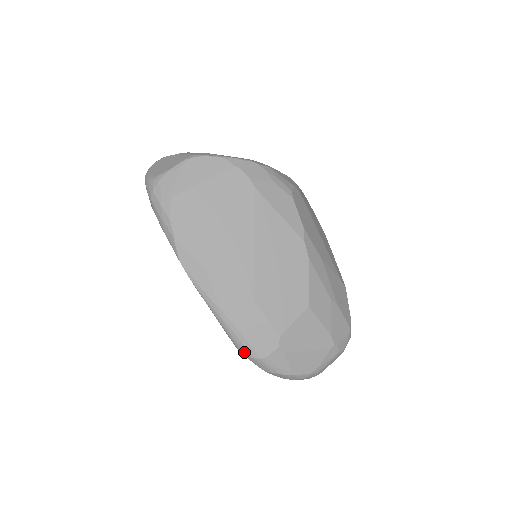
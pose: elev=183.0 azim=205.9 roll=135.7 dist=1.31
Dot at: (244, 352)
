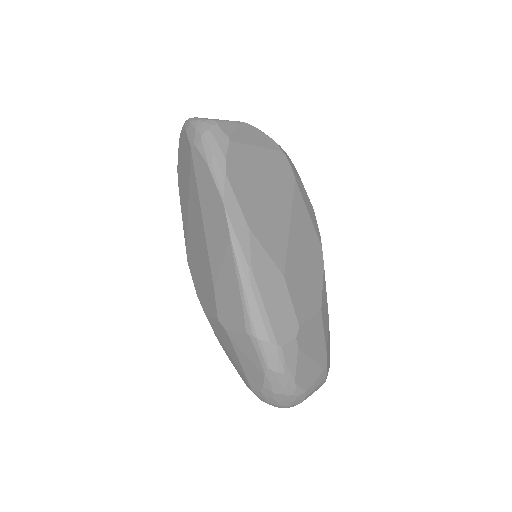
Dot at: (260, 333)
